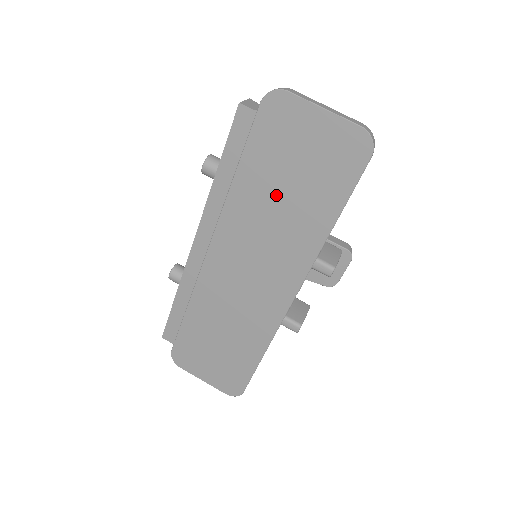
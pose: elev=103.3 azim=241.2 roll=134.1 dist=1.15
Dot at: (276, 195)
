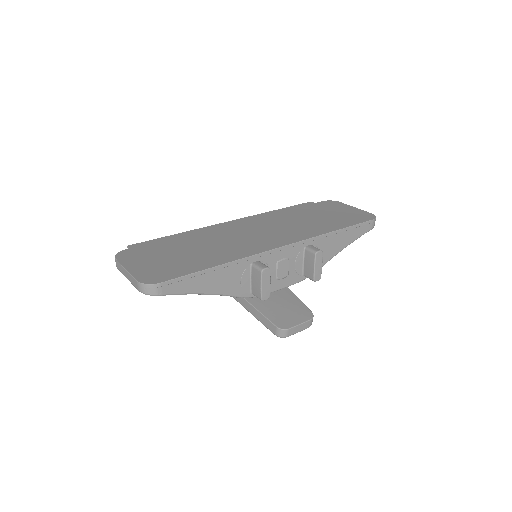
Dot at: (309, 217)
